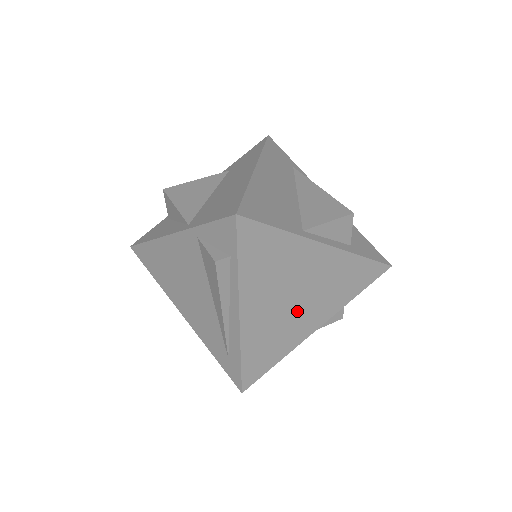
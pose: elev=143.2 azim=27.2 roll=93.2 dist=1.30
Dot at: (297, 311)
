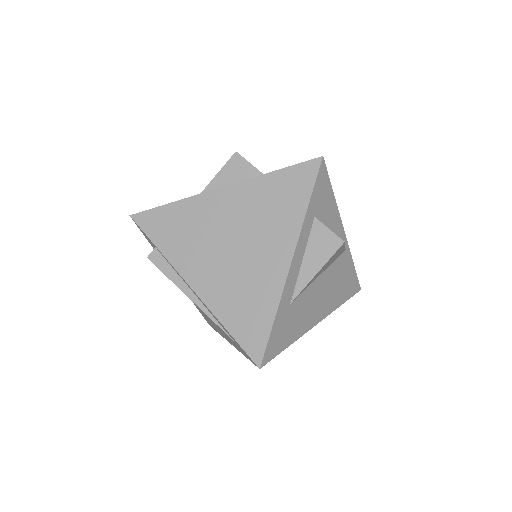
Dot at: (247, 256)
